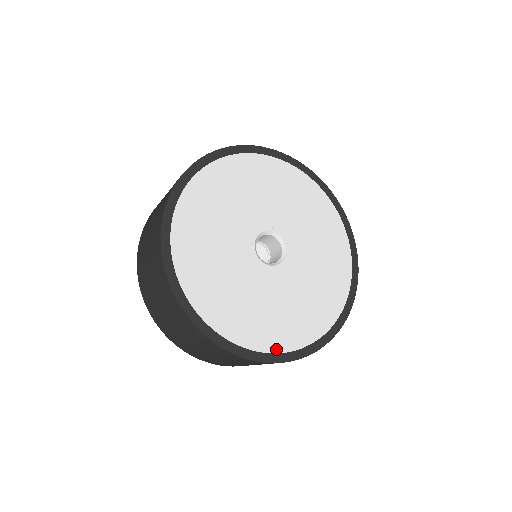
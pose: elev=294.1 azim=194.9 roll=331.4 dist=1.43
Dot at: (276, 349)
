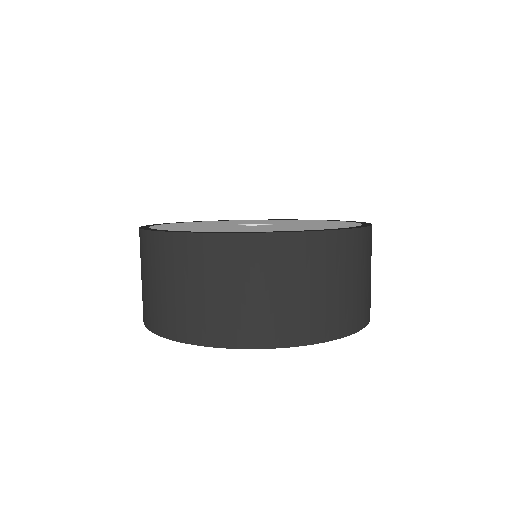
Dot at: (319, 229)
